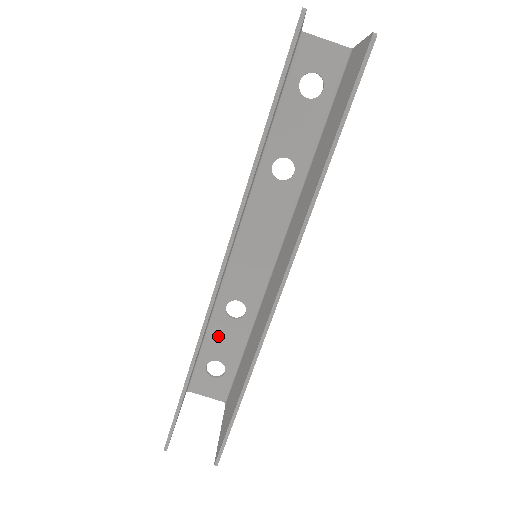
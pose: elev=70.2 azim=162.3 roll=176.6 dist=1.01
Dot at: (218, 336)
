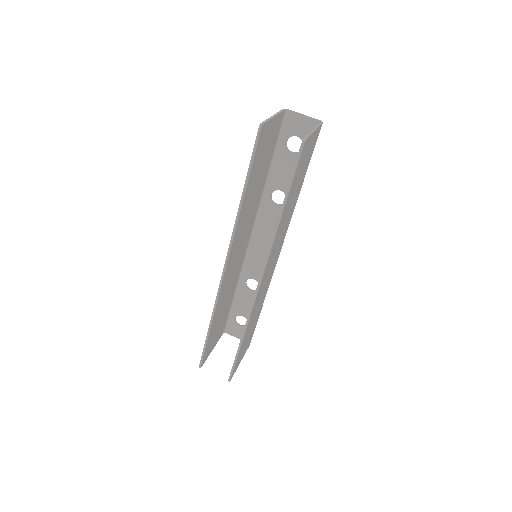
Dot at: (242, 300)
